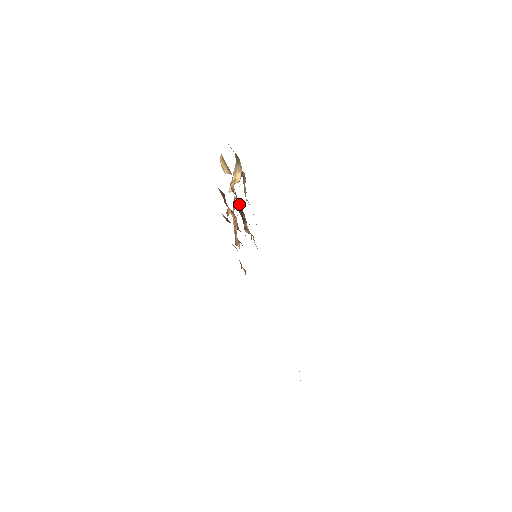
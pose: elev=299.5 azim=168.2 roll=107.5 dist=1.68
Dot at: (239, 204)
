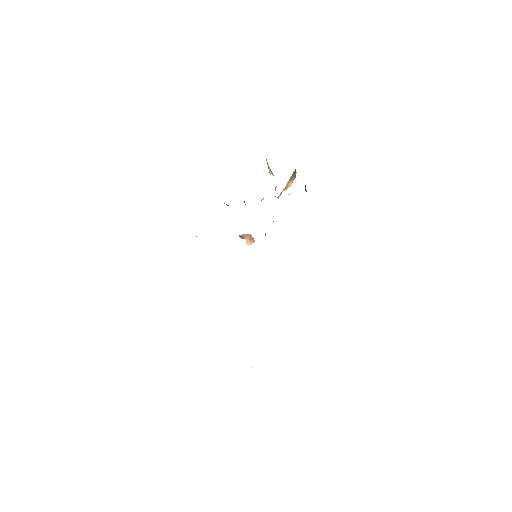
Dot at: occluded
